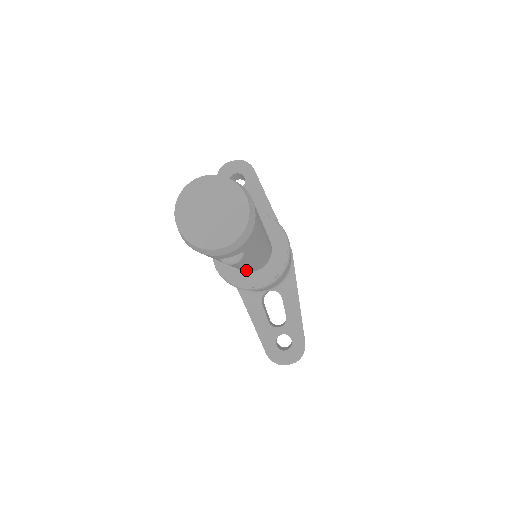
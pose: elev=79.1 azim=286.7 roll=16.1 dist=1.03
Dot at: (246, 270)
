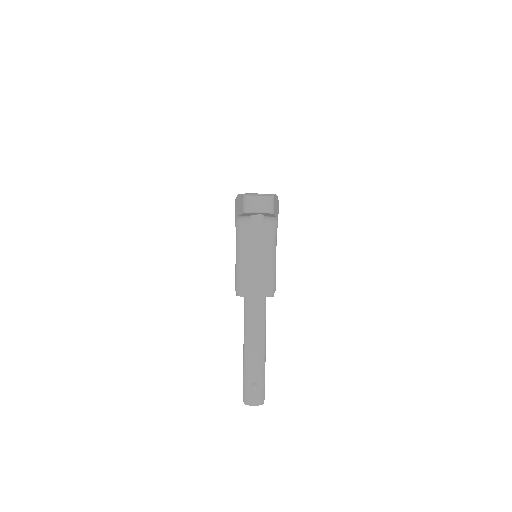
Dot at: occluded
